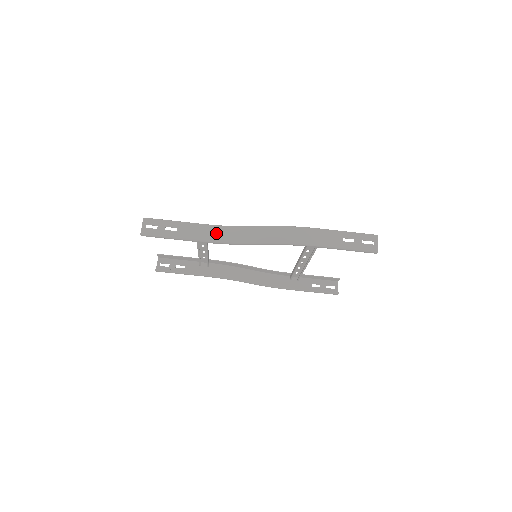
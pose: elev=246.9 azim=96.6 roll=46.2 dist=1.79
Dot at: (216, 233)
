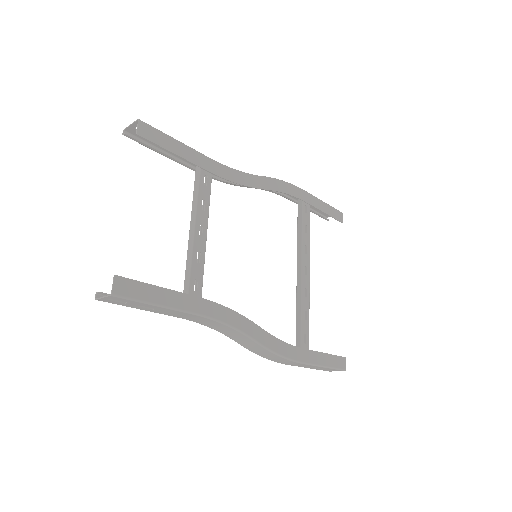
Dot at: (204, 321)
